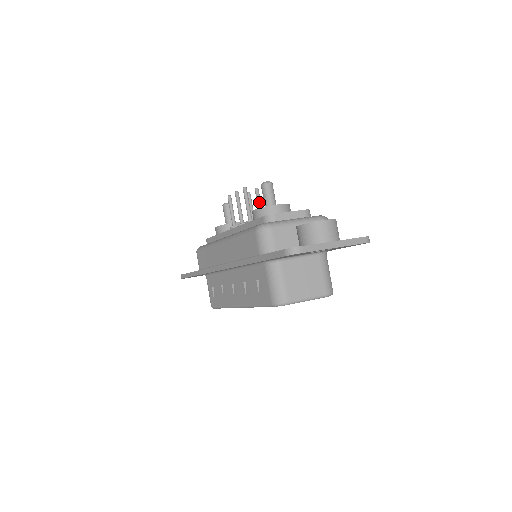
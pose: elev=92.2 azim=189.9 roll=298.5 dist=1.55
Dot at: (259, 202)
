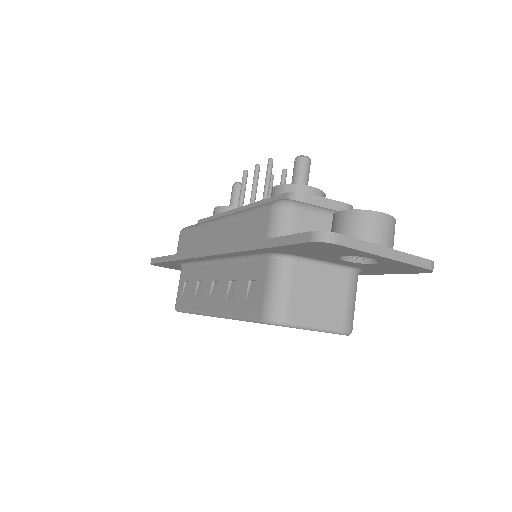
Dot at: occluded
